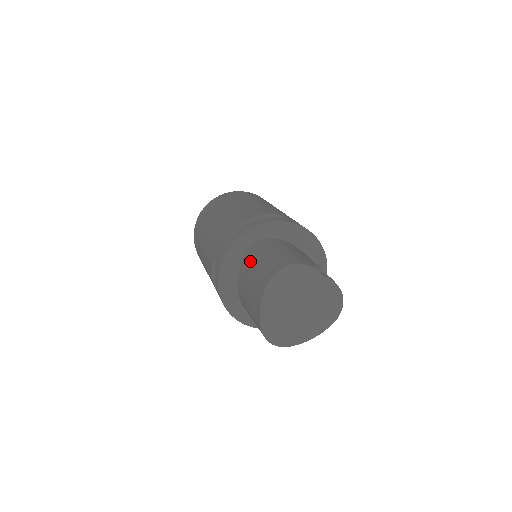
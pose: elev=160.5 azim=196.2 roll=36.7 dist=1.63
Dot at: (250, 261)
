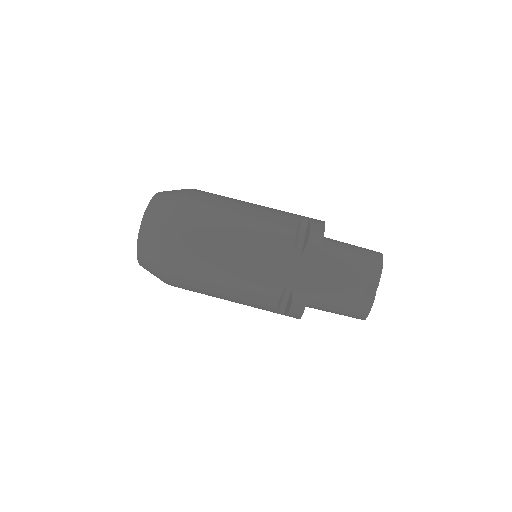
Dot at: occluded
